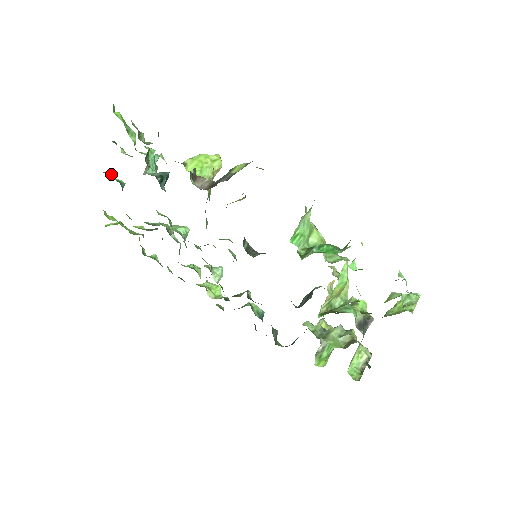
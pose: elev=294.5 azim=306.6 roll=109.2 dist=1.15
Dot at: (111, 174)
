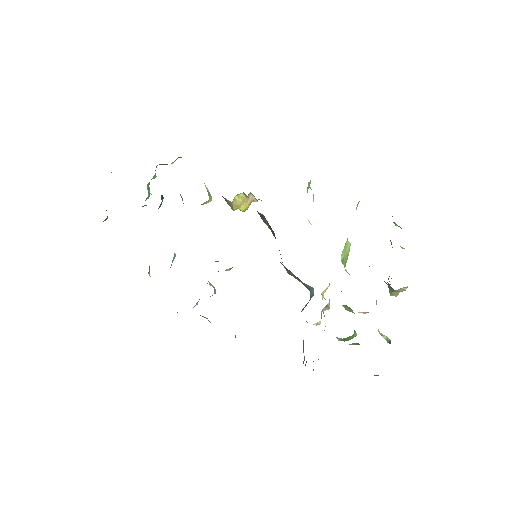
Dot at: occluded
